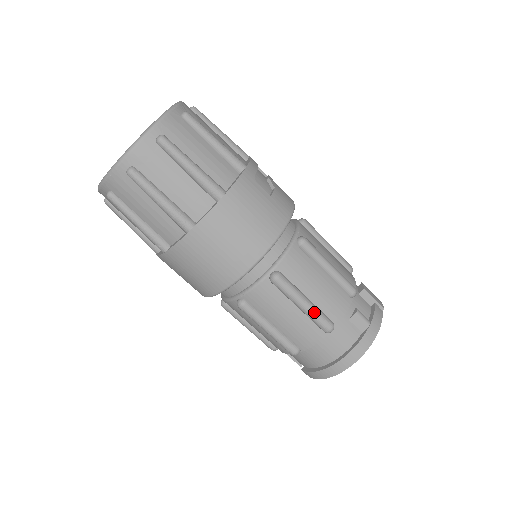
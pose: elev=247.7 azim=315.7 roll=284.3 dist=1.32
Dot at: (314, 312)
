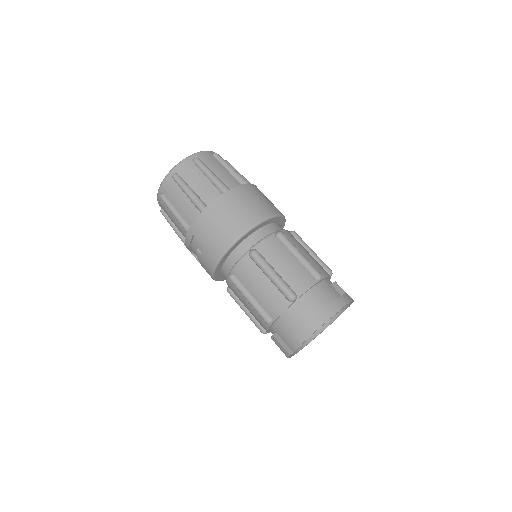
Dot at: (307, 260)
